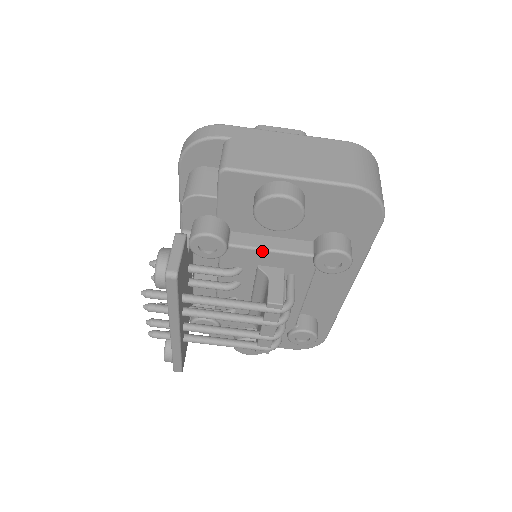
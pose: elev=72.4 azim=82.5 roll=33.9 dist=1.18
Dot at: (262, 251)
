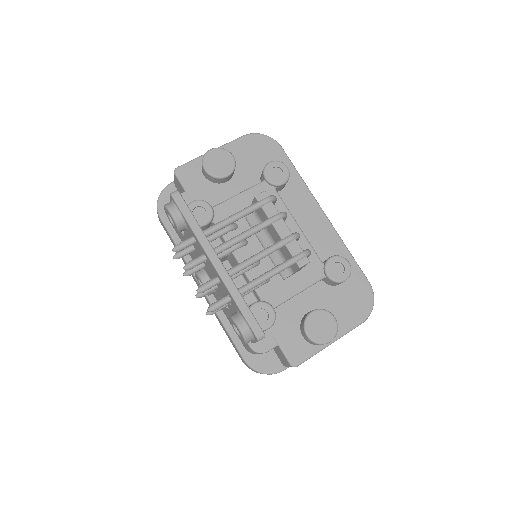
Dot at: (234, 198)
